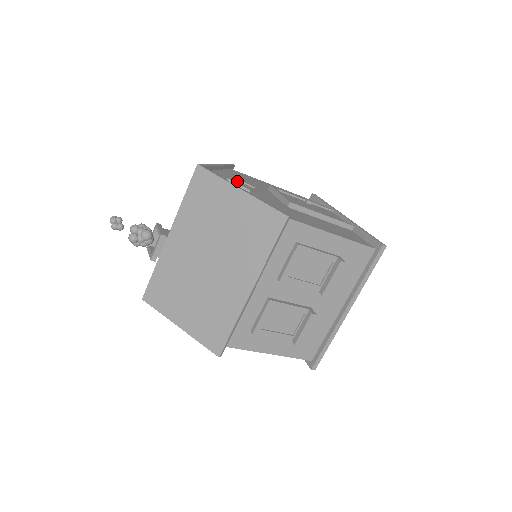
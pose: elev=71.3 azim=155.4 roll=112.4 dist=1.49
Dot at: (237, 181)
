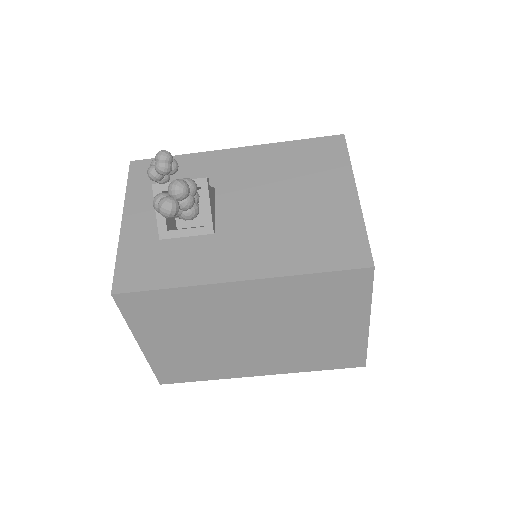
Dot at: occluded
